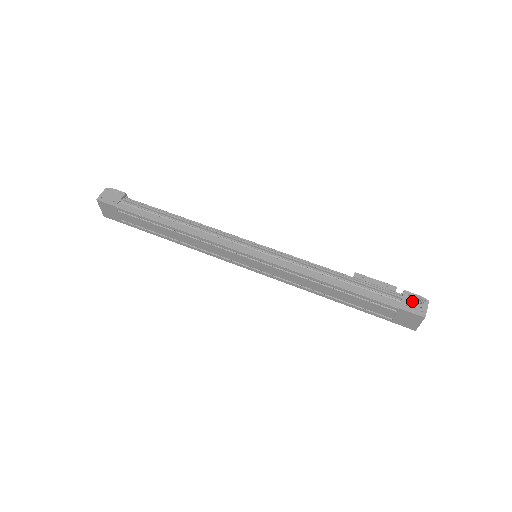
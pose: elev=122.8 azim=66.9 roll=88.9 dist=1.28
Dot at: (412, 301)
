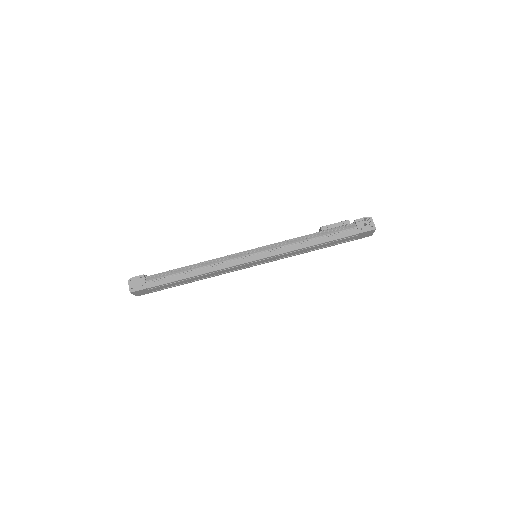
Dot at: (363, 223)
